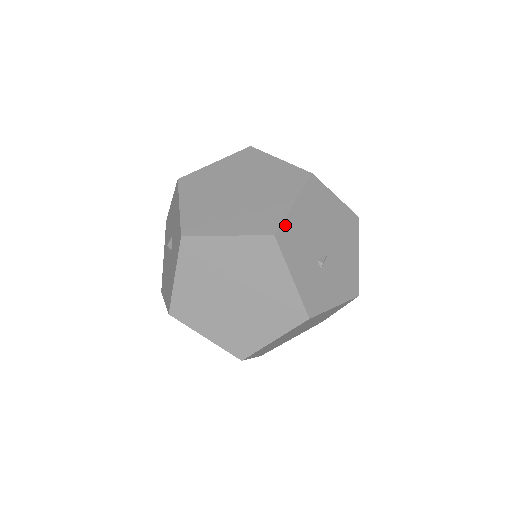
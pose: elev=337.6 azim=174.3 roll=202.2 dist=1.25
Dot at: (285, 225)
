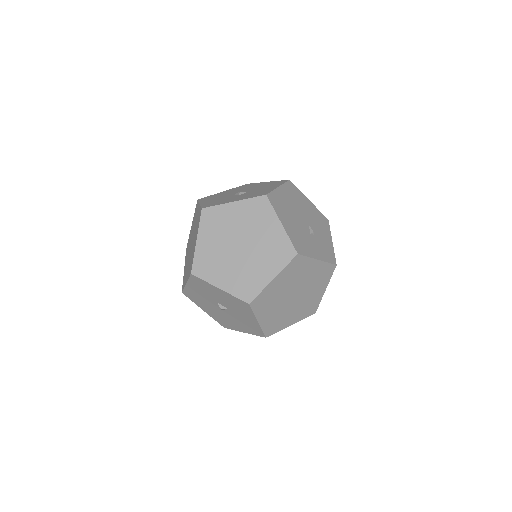
Dot at: (293, 242)
